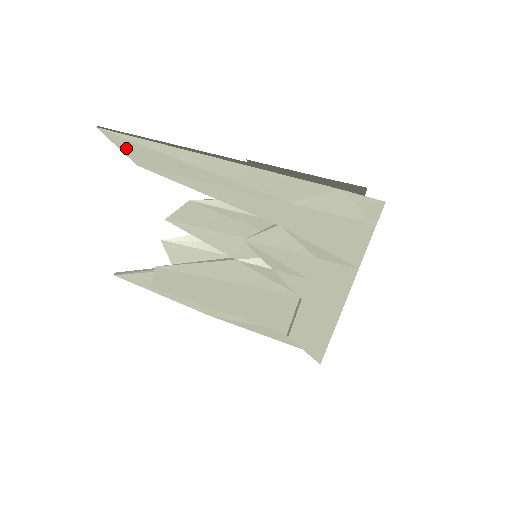
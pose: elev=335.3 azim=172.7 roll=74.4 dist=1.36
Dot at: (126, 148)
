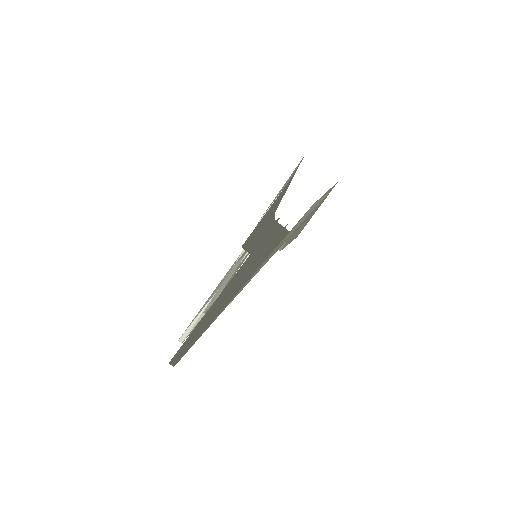
Dot at: occluded
